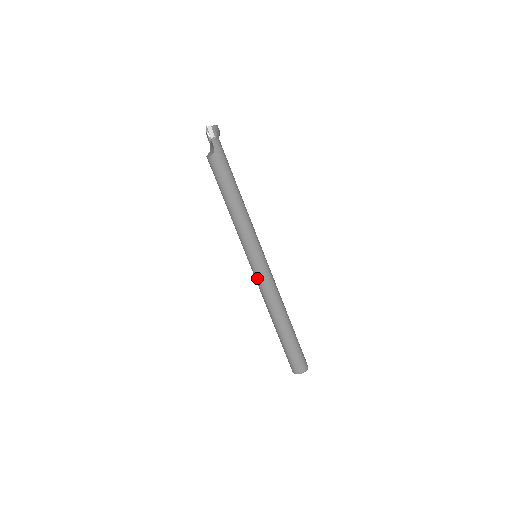
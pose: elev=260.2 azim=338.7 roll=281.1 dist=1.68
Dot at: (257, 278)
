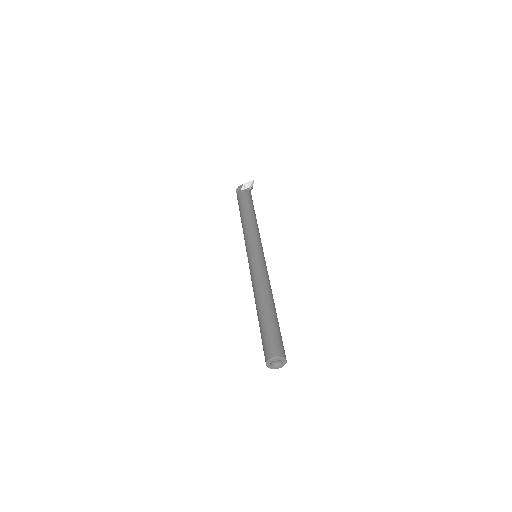
Dot at: (260, 263)
